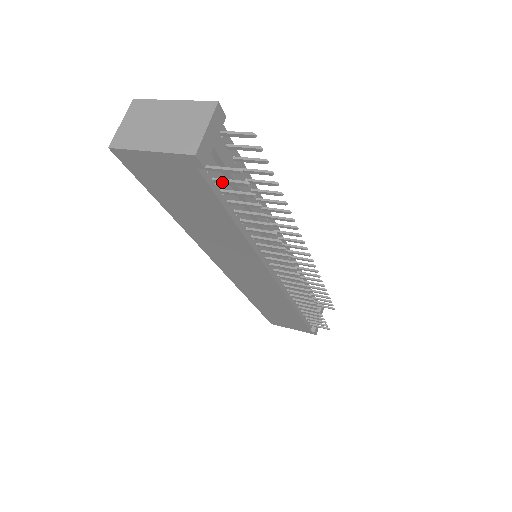
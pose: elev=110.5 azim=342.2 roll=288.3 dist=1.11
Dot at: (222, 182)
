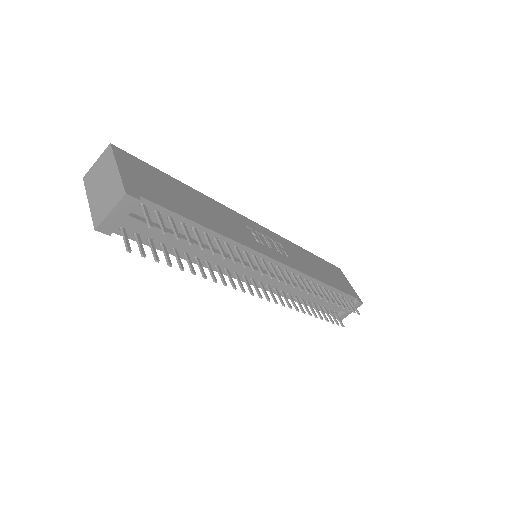
Dot at: (138, 241)
